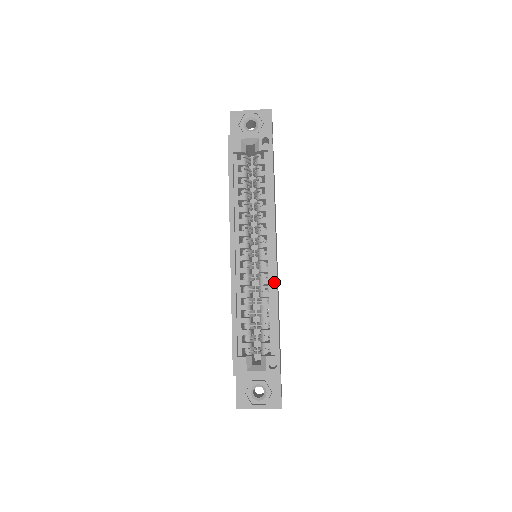
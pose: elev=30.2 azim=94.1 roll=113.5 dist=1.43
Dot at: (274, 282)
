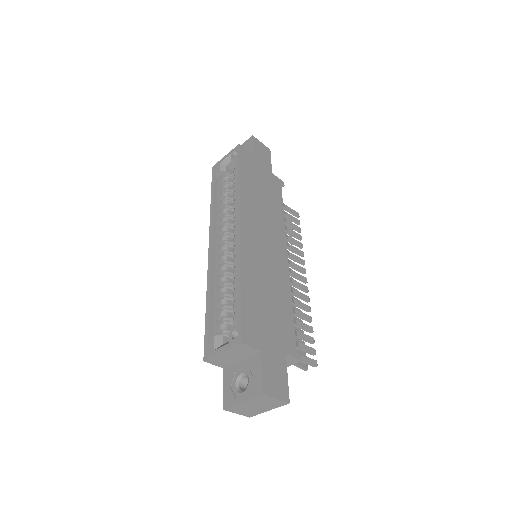
Dot at: (238, 253)
